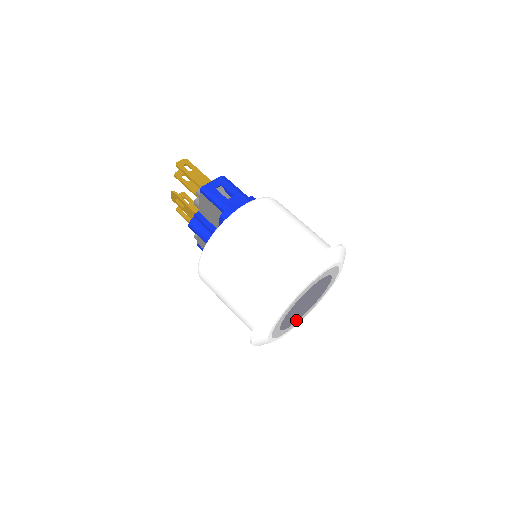
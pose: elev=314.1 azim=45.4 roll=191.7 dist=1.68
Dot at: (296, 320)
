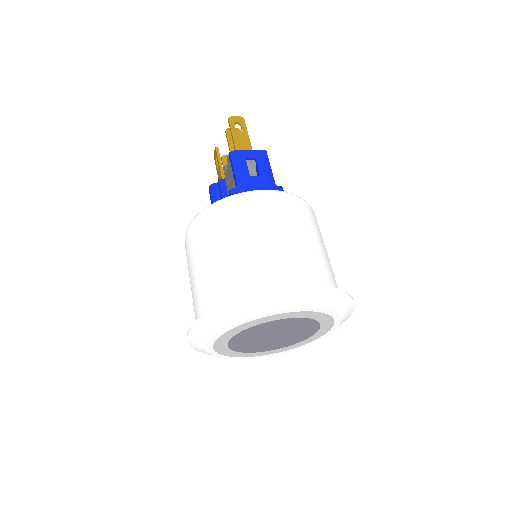
Dot at: (261, 350)
